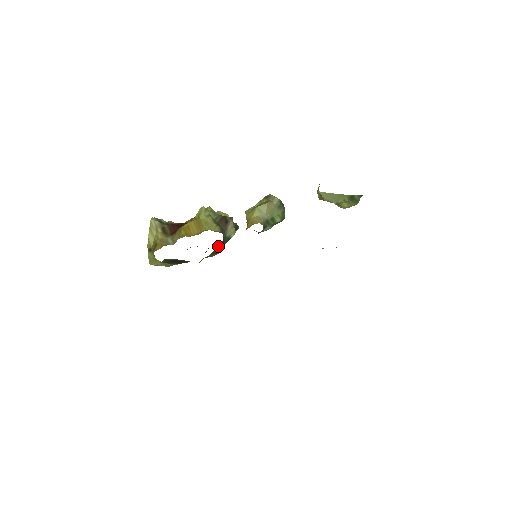
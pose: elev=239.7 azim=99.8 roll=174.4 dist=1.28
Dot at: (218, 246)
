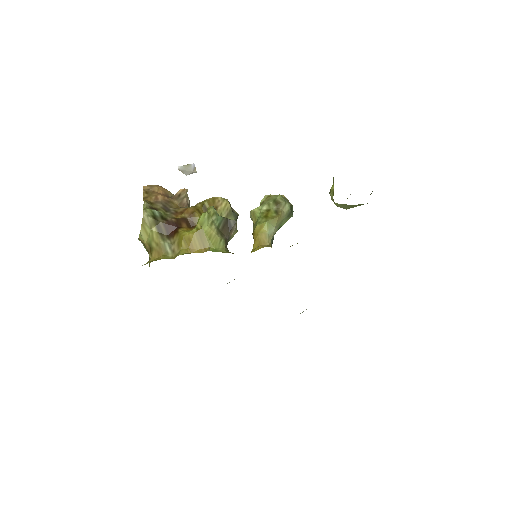
Dot at: occluded
